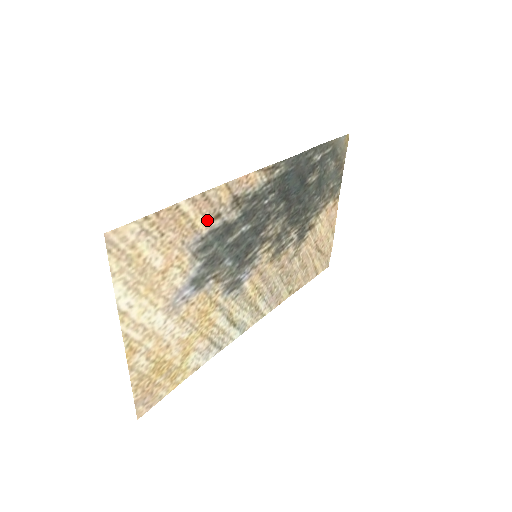
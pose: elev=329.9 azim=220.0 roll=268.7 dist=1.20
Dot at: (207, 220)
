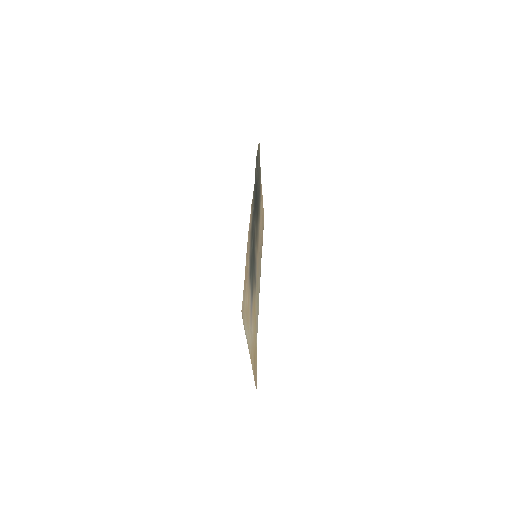
Dot at: occluded
